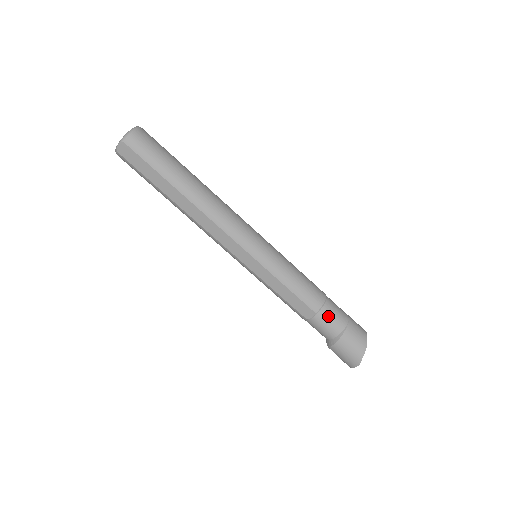
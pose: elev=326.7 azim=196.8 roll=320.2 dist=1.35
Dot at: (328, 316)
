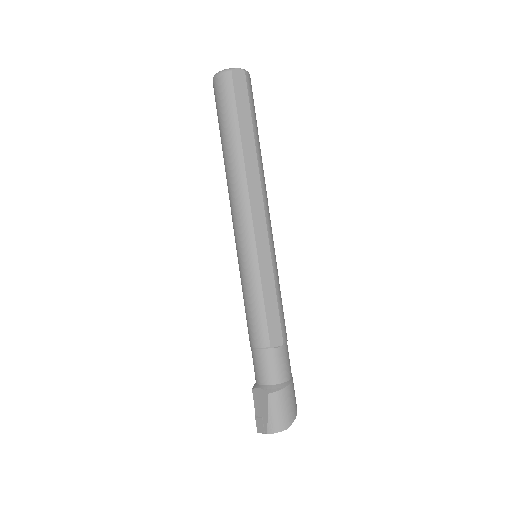
Dot at: (288, 355)
